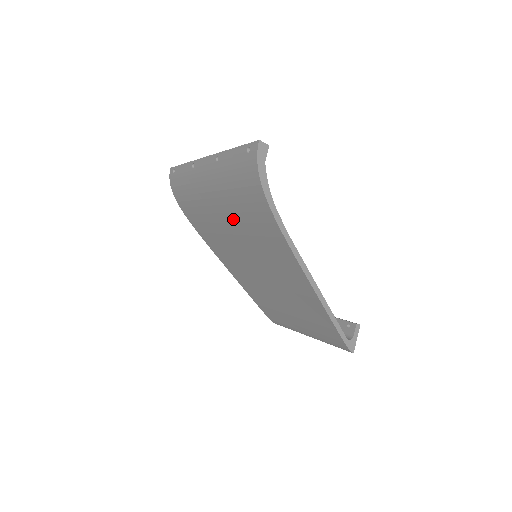
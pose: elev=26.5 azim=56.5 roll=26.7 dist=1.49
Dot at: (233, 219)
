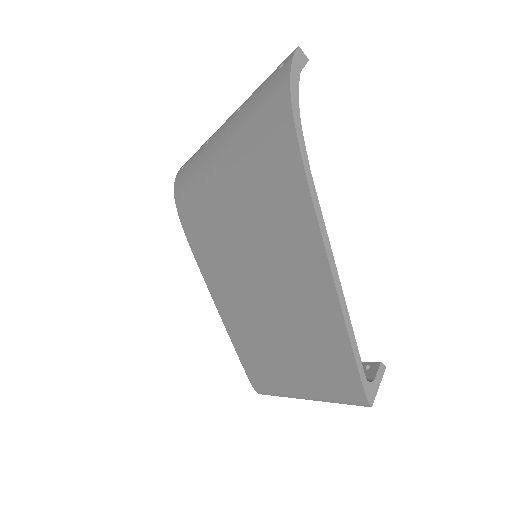
Dot at: (240, 185)
